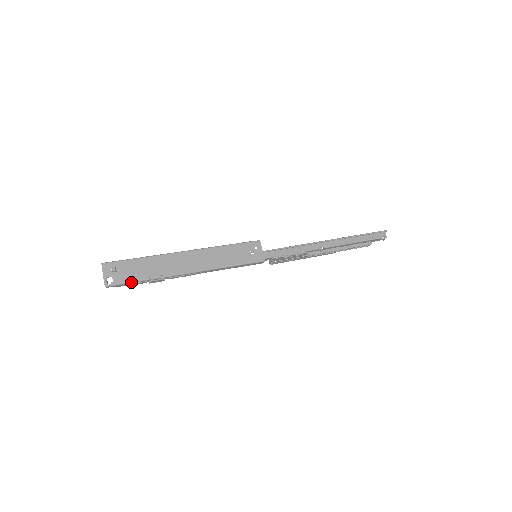
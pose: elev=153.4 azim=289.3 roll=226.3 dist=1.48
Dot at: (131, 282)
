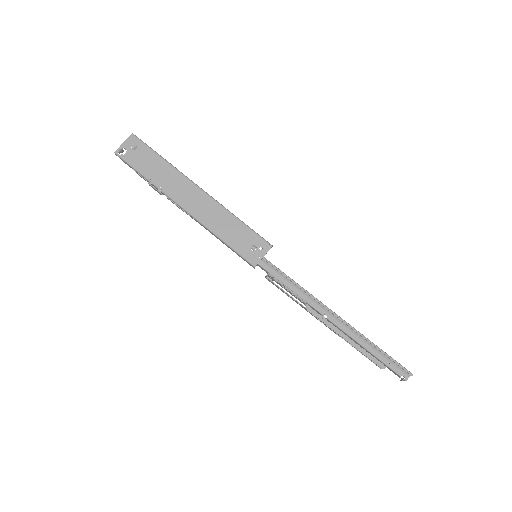
Dot at: (135, 169)
